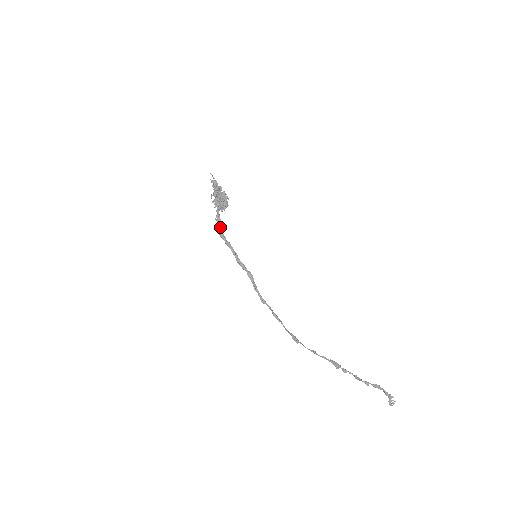
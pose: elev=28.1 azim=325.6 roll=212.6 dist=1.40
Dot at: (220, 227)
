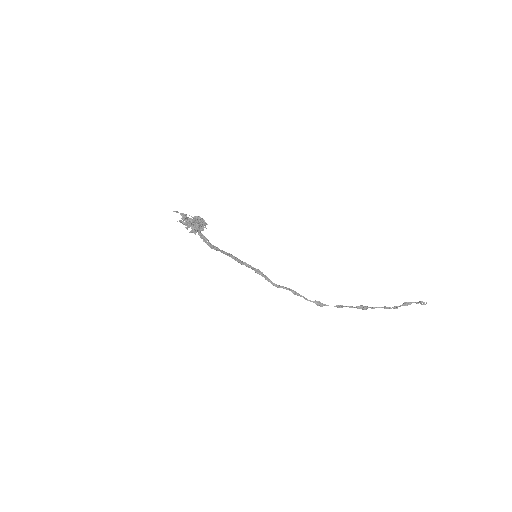
Dot at: (209, 242)
